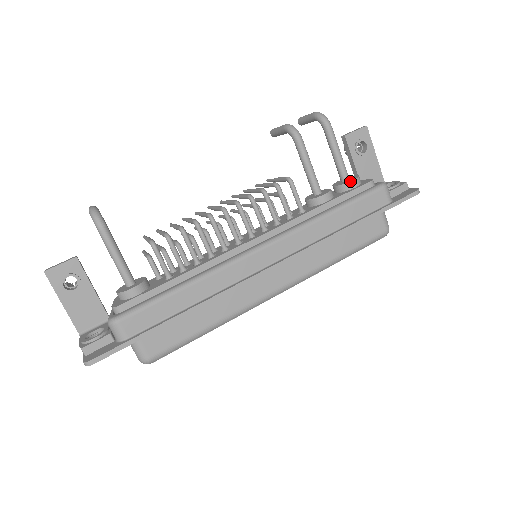
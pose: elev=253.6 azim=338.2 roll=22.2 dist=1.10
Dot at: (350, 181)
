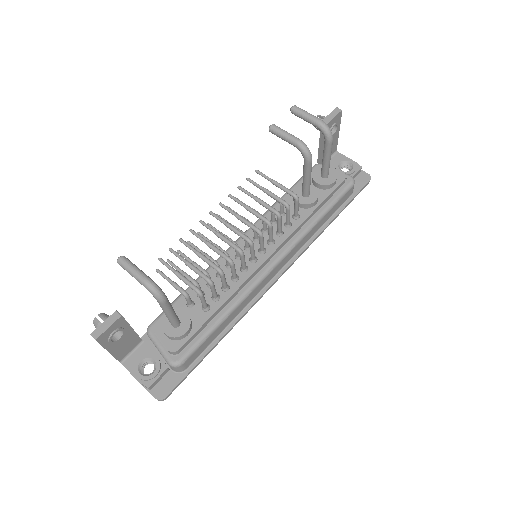
Dot at: (333, 183)
